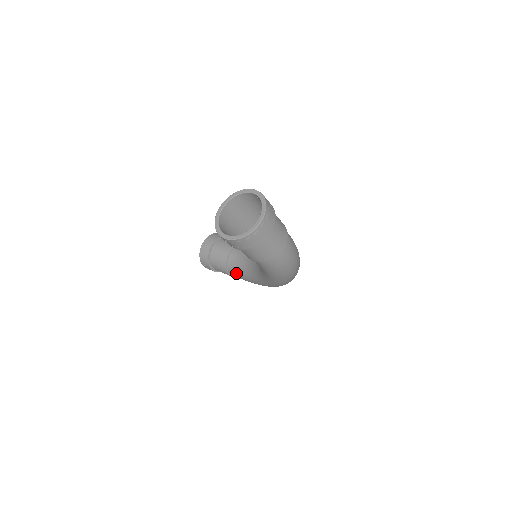
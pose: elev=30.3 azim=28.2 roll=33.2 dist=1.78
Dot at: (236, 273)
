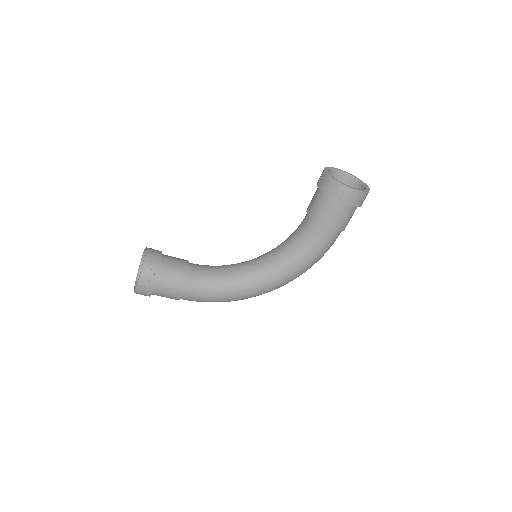
Dot at: (200, 286)
